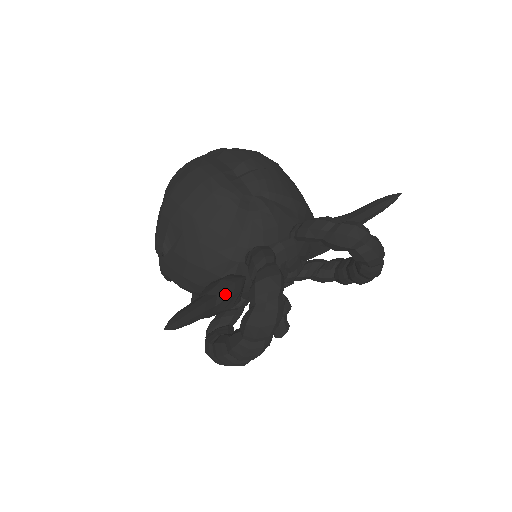
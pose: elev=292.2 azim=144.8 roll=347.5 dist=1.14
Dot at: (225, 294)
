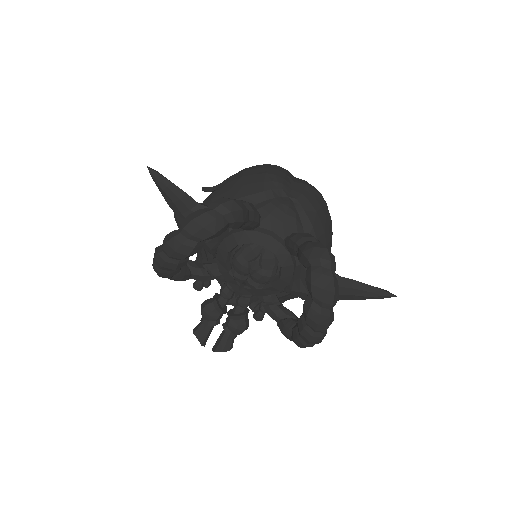
Dot at: occluded
